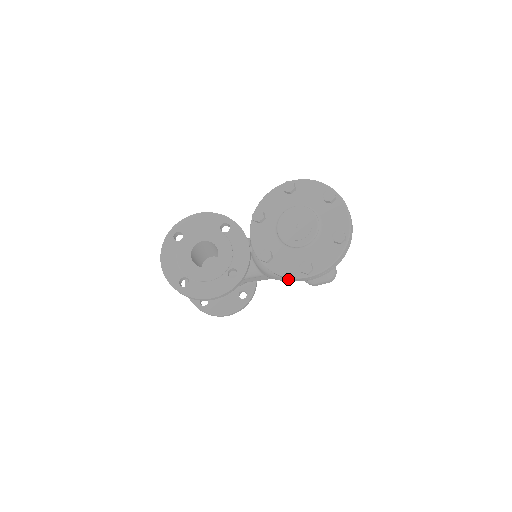
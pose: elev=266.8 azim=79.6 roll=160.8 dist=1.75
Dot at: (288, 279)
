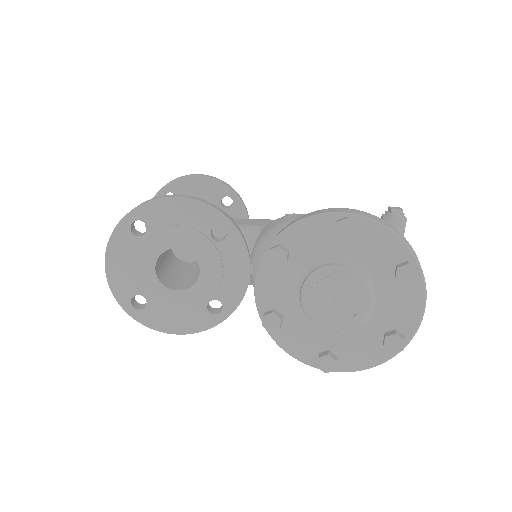
Dot at: occluded
